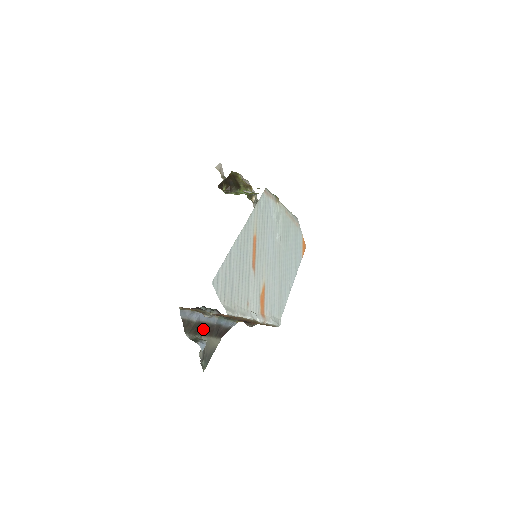
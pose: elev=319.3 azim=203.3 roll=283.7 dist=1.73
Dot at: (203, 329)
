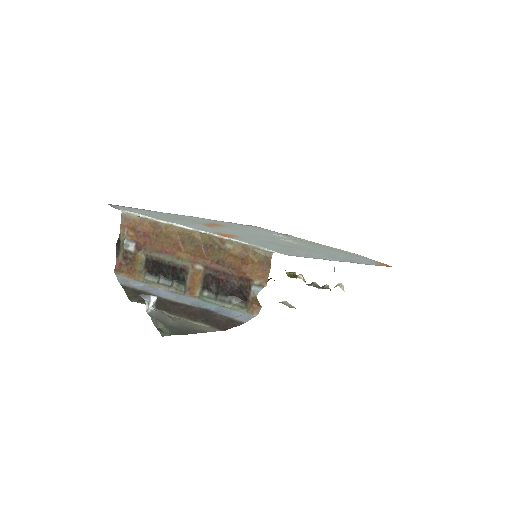
Dot at: (171, 308)
